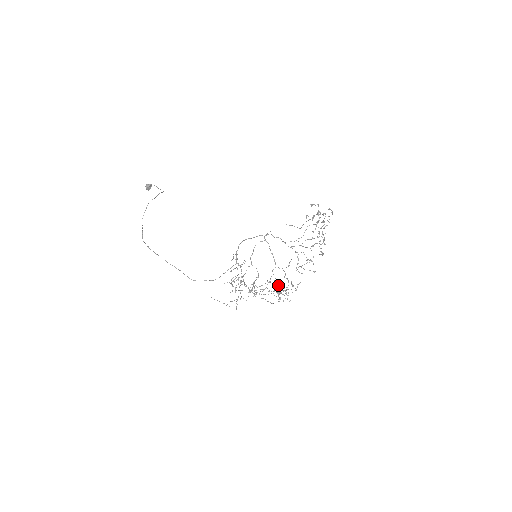
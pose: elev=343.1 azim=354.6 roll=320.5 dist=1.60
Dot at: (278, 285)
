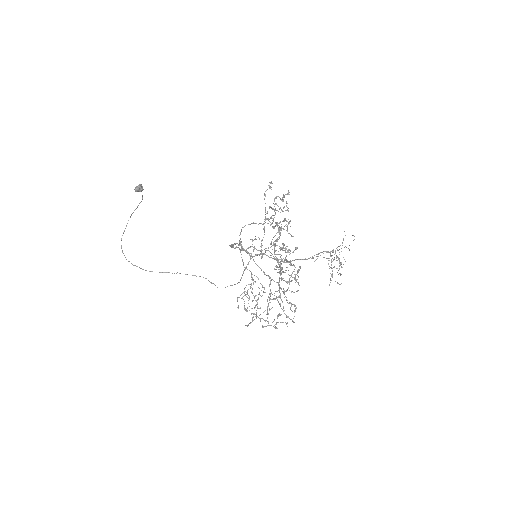
Dot at: occluded
